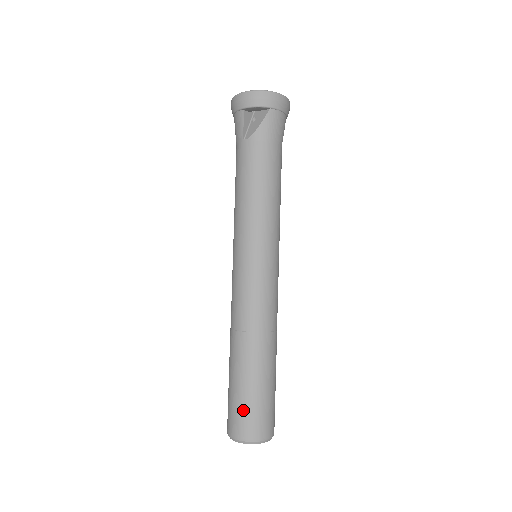
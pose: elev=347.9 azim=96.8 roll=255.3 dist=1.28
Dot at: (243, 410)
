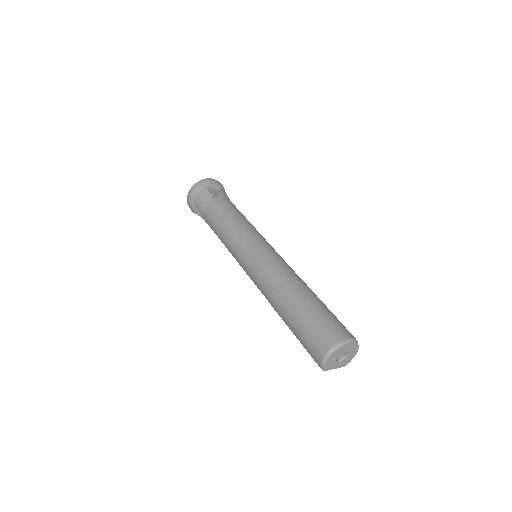
Dot at: (329, 320)
